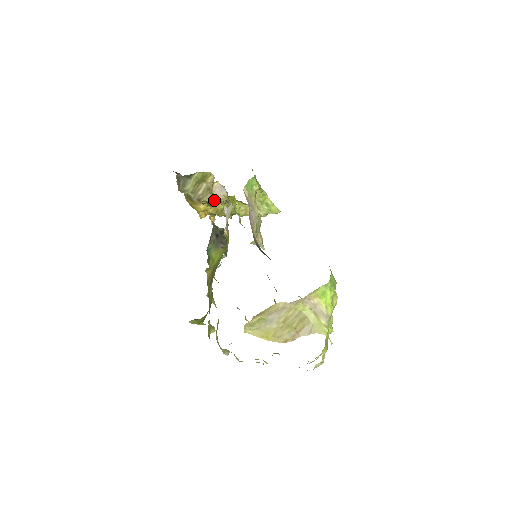
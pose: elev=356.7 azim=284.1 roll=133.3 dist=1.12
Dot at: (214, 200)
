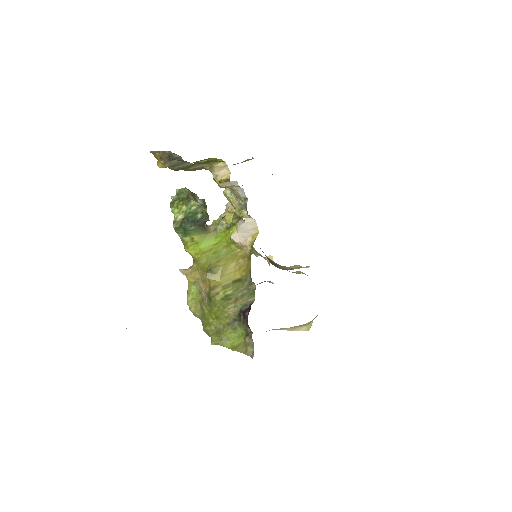
Dot at: occluded
